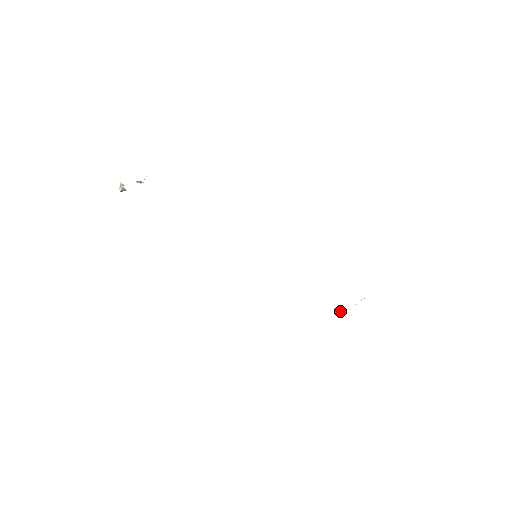
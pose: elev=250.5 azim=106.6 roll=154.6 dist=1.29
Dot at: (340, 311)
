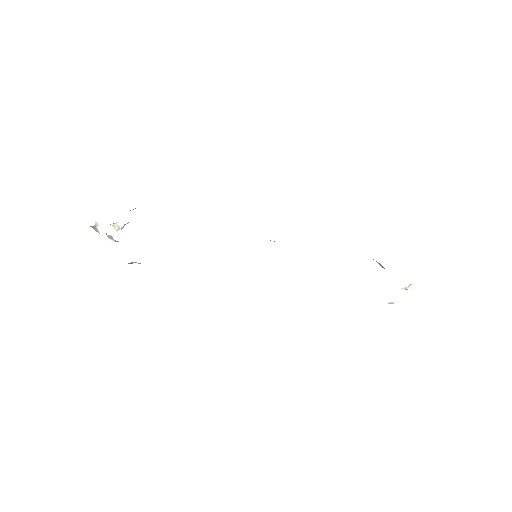
Dot at: (389, 302)
